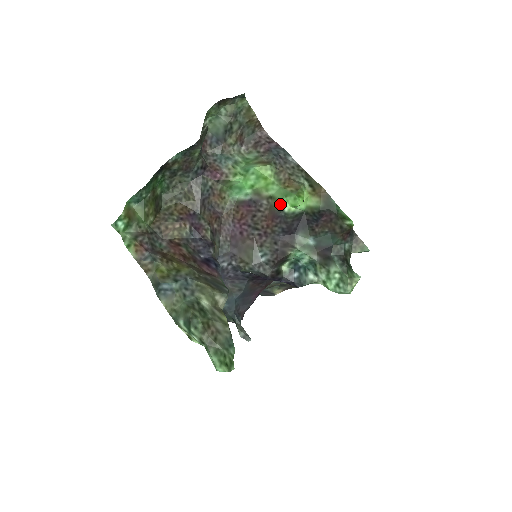
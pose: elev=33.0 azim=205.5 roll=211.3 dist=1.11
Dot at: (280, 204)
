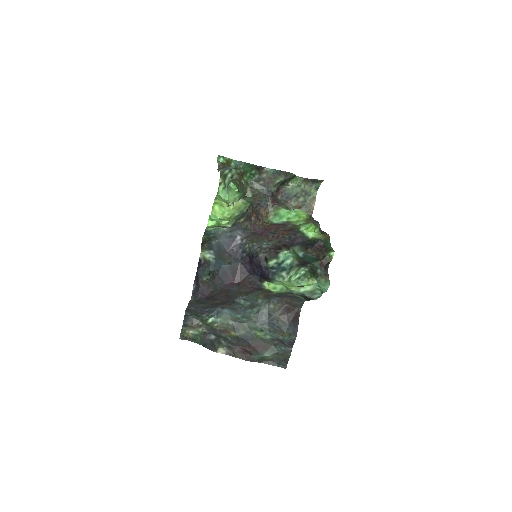
Dot at: (299, 227)
